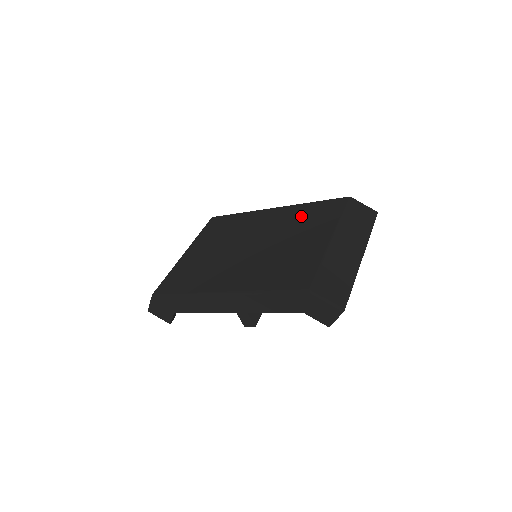
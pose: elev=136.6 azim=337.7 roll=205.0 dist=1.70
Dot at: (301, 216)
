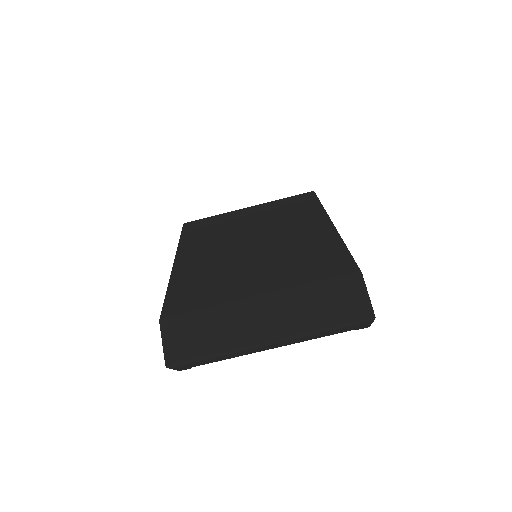
Dot at: (310, 250)
